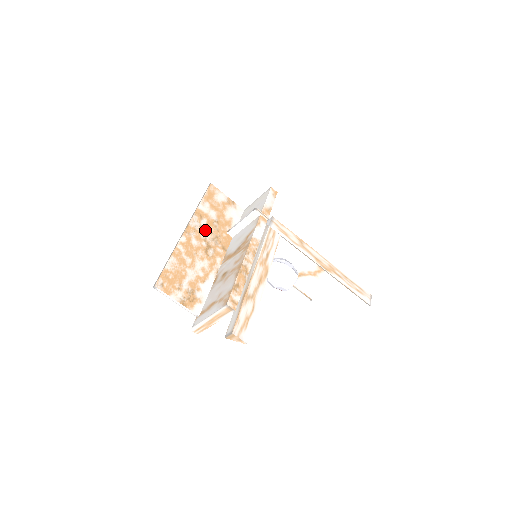
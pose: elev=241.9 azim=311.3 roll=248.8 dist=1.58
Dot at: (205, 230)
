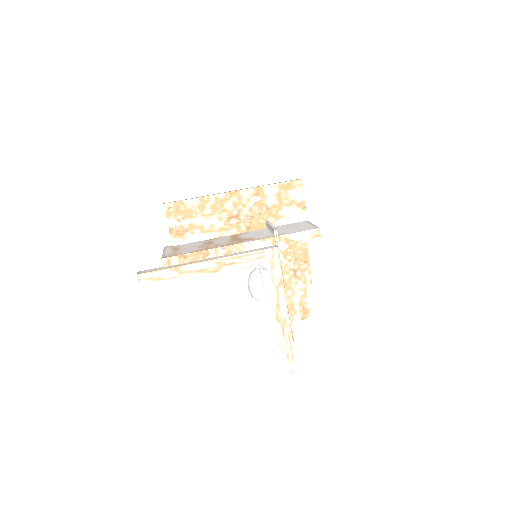
Dot at: (249, 205)
